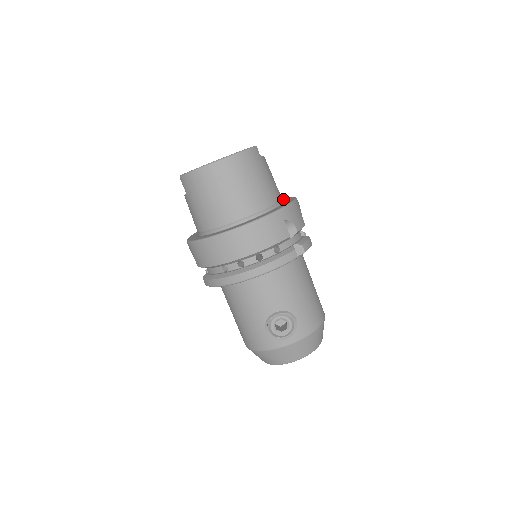
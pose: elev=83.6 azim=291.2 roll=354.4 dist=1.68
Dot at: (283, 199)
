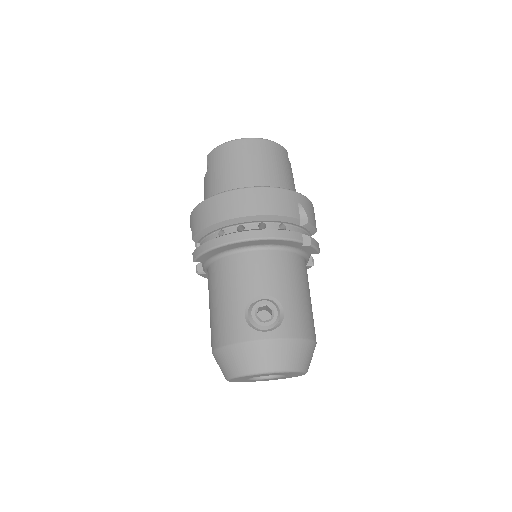
Dot at: occluded
